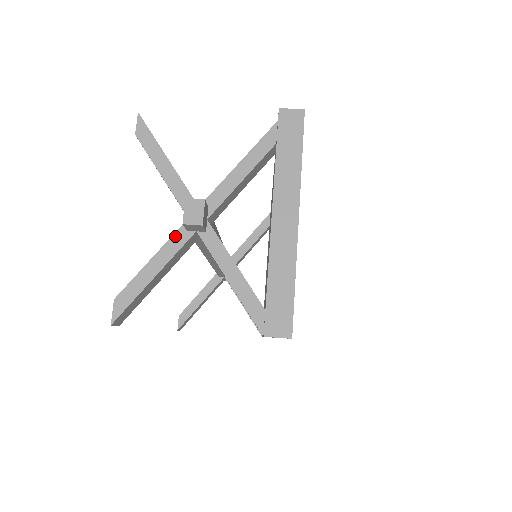
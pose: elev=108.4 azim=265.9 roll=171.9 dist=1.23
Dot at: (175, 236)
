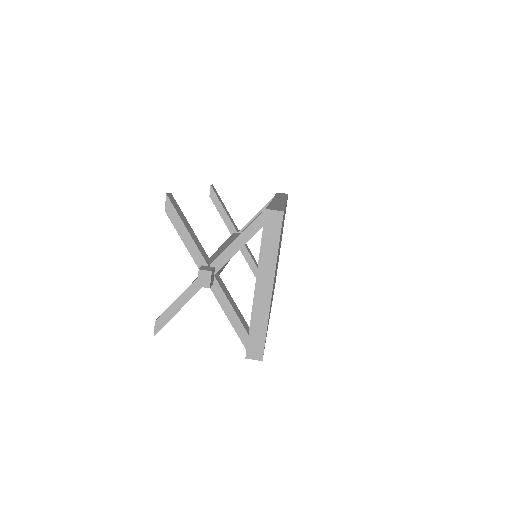
Dot at: (193, 285)
